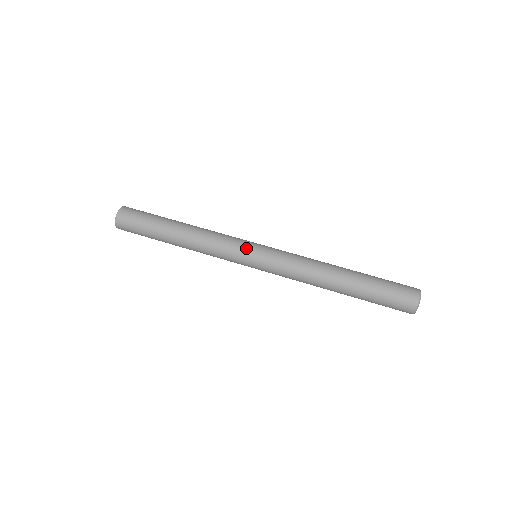
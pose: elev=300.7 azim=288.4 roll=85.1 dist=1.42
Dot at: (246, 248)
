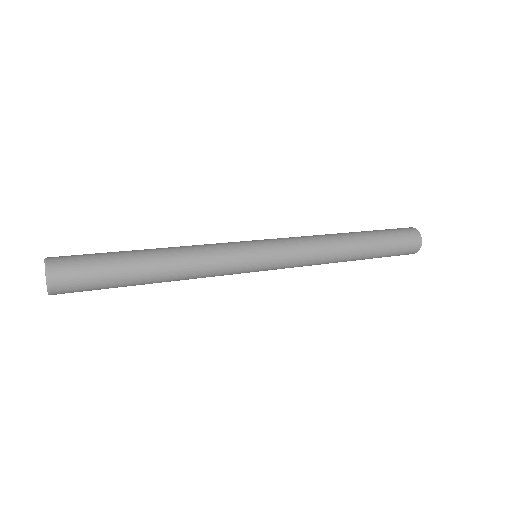
Dot at: (242, 241)
